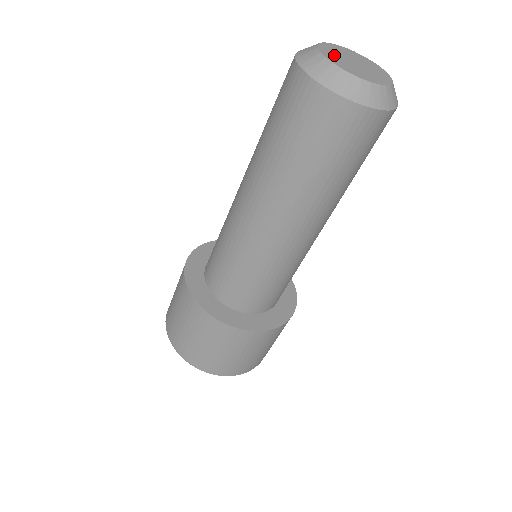
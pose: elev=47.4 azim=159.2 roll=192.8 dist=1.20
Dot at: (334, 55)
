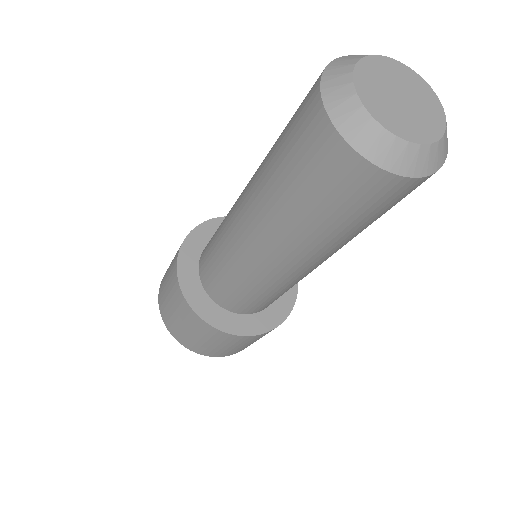
Dot at: (377, 98)
